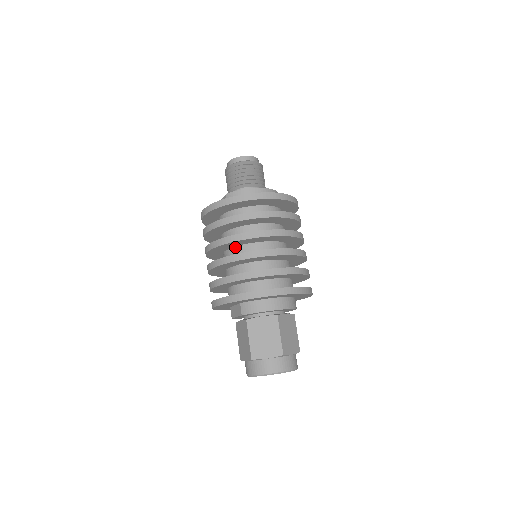
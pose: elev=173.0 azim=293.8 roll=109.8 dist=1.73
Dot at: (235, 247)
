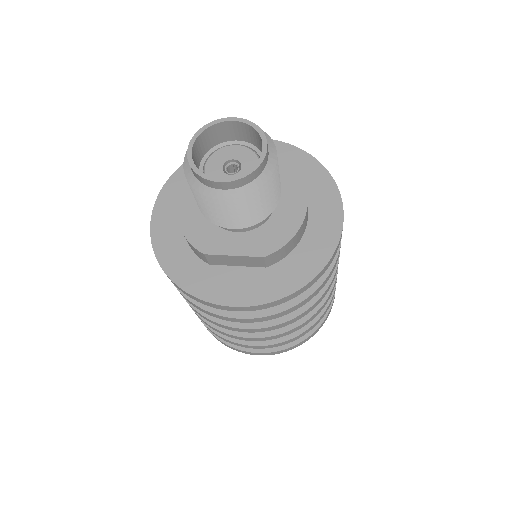
Dot at: occluded
